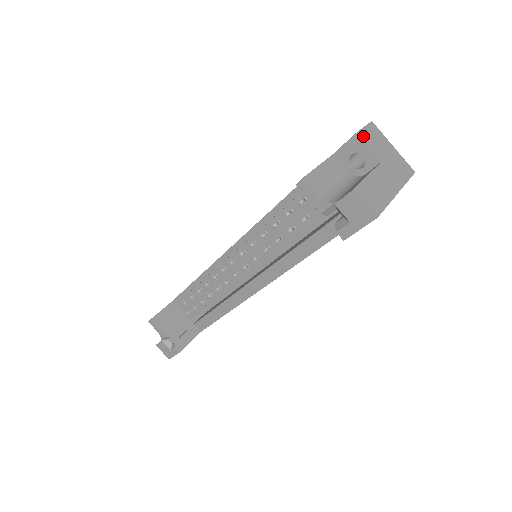
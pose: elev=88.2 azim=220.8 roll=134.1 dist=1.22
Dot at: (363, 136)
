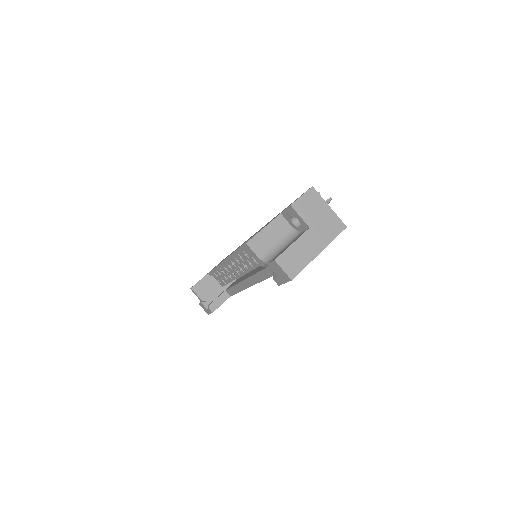
Dot at: (298, 205)
